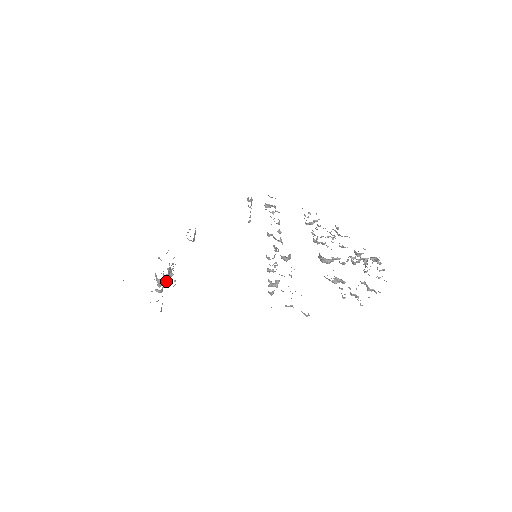
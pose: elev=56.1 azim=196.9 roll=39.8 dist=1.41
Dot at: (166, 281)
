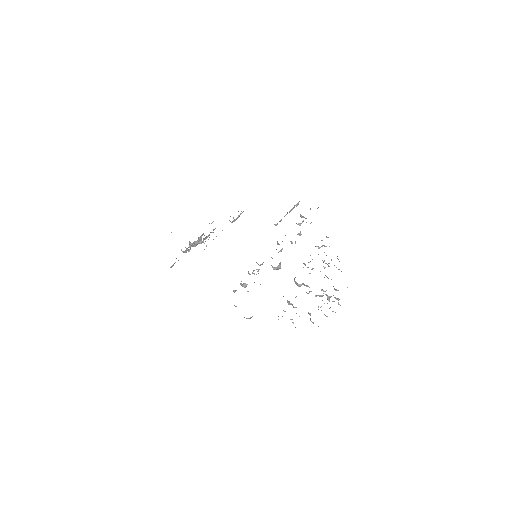
Dot at: (195, 245)
